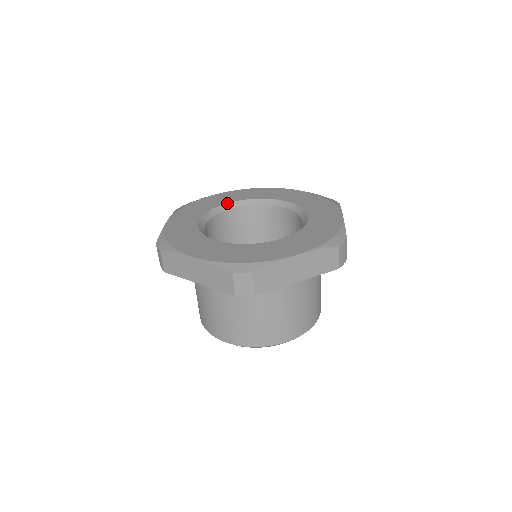
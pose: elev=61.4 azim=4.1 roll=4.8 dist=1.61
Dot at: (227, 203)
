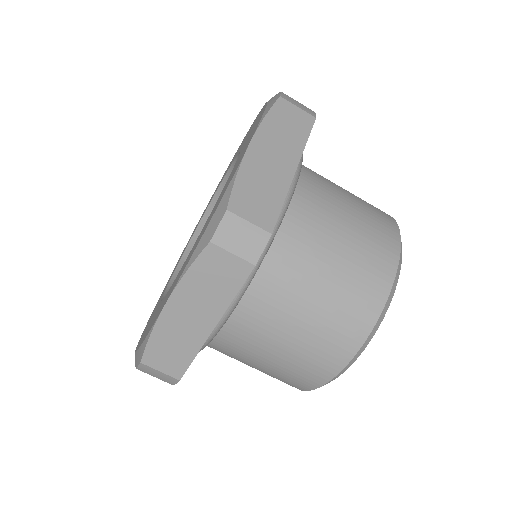
Dot at: (177, 266)
